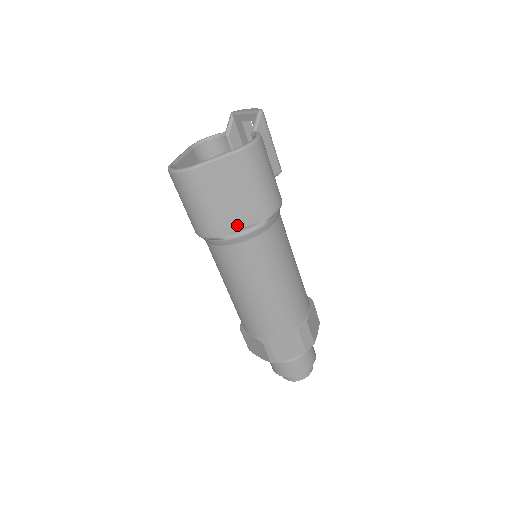
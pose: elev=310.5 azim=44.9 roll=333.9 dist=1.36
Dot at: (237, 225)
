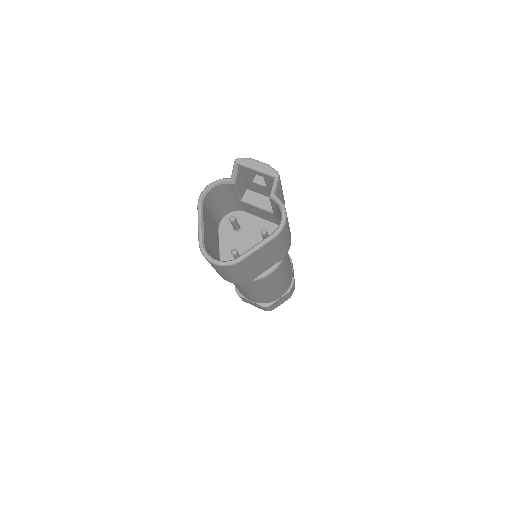
Dot at: (263, 271)
